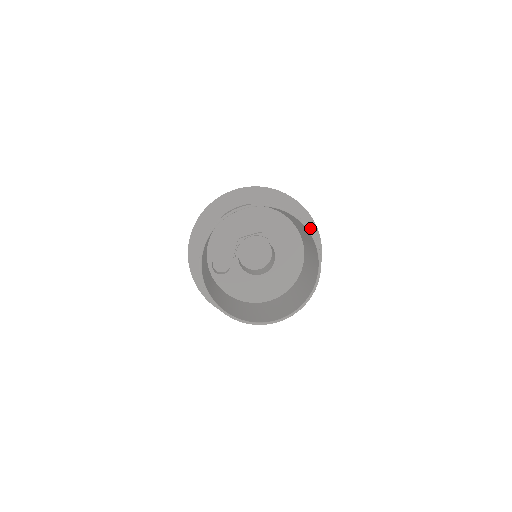
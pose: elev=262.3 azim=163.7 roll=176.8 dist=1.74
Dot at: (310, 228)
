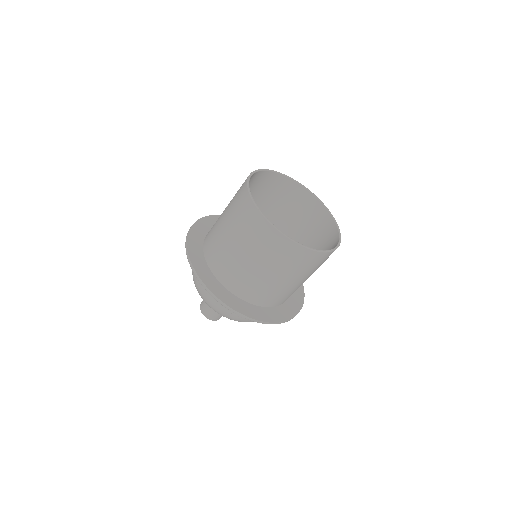
Dot at: occluded
